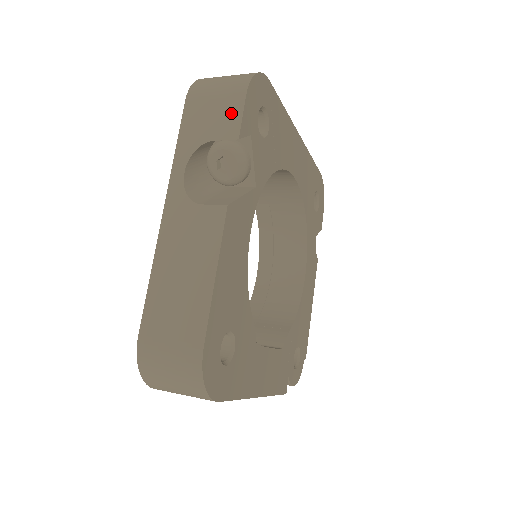
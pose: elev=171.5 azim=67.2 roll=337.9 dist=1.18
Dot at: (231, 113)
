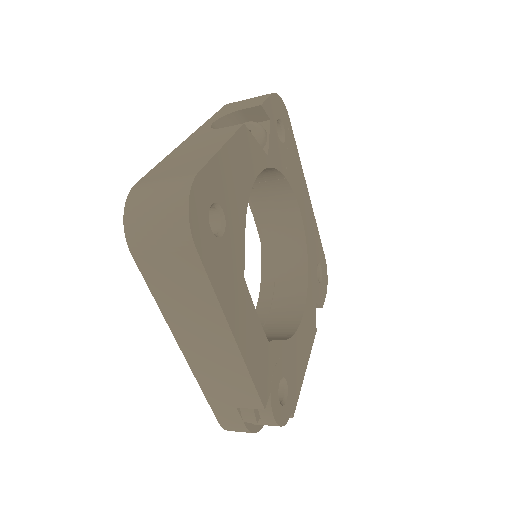
Dot at: (258, 100)
